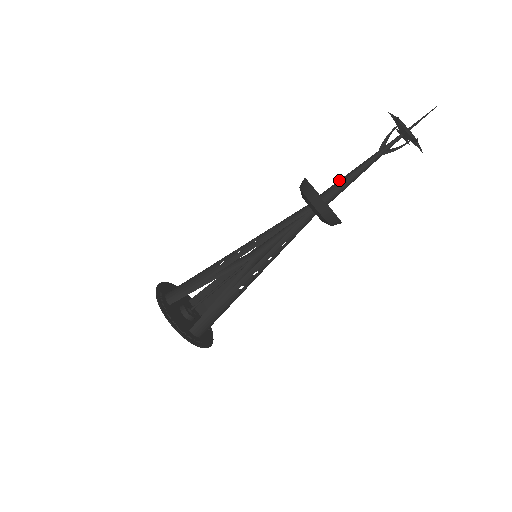
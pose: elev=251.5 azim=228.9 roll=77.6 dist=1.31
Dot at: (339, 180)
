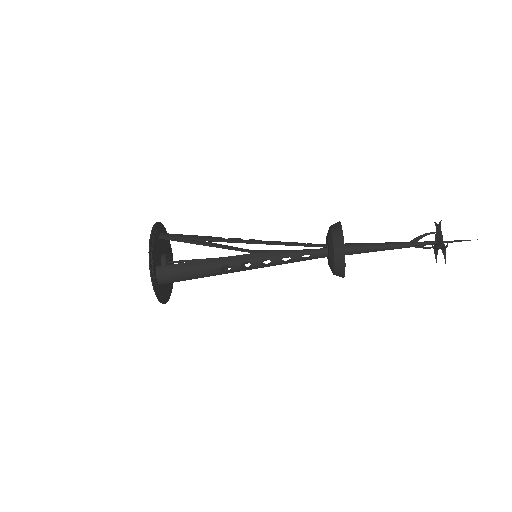
Dot at: (366, 250)
